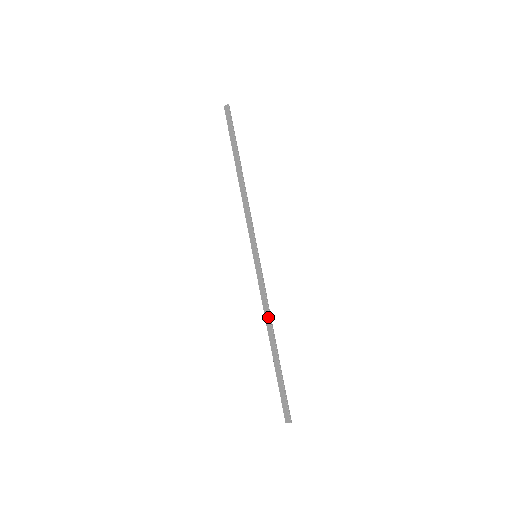
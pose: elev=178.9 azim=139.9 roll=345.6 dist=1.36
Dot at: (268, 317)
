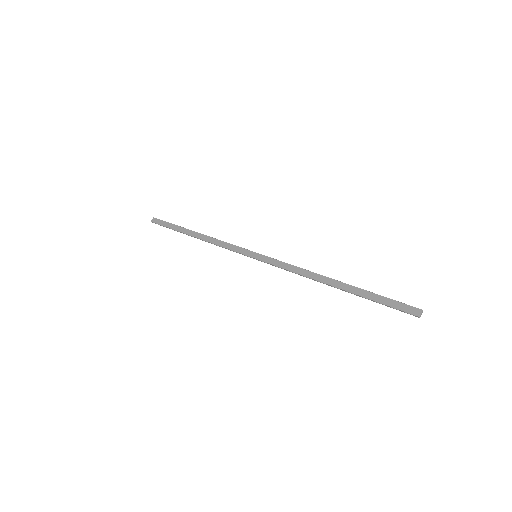
Dot at: (309, 273)
